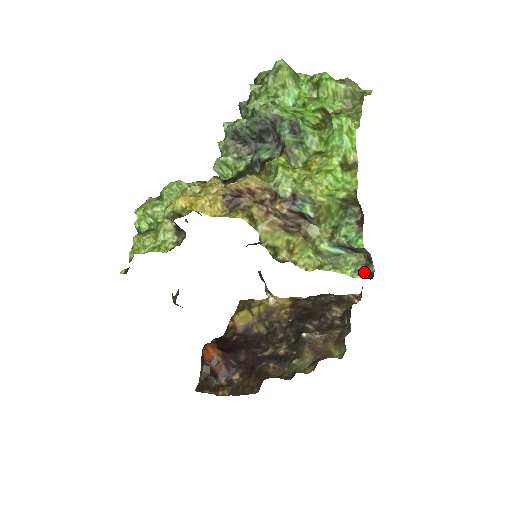
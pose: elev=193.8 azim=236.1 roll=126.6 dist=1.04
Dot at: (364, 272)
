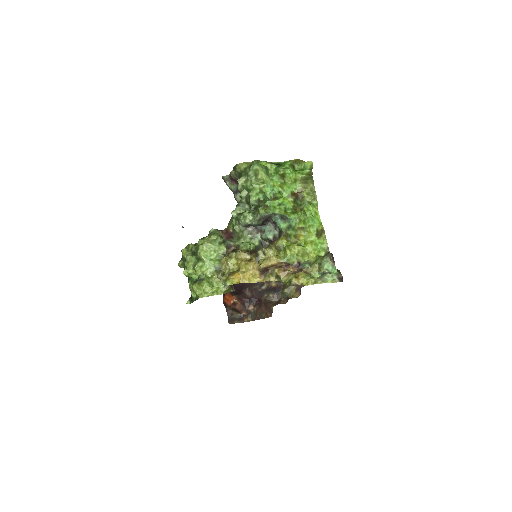
Dot at: (338, 279)
